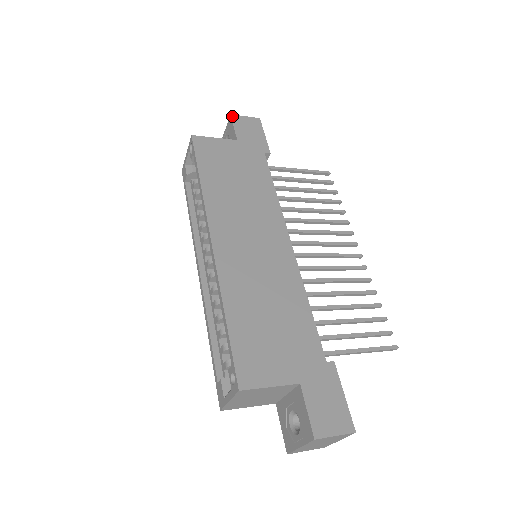
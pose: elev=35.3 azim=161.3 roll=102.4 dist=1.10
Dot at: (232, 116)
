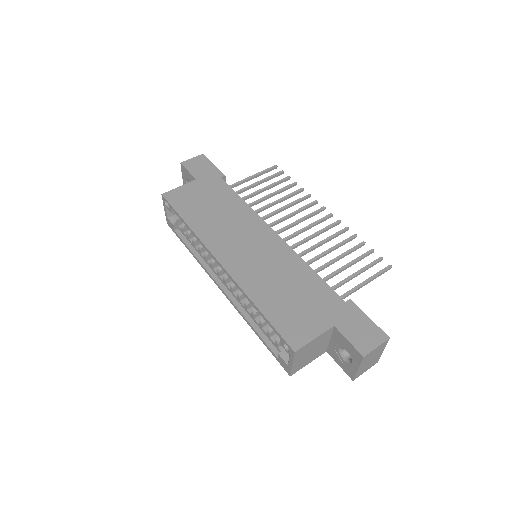
Dot at: (182, 163)
